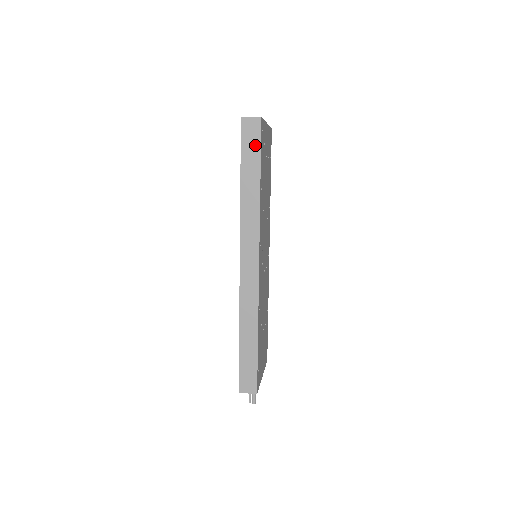
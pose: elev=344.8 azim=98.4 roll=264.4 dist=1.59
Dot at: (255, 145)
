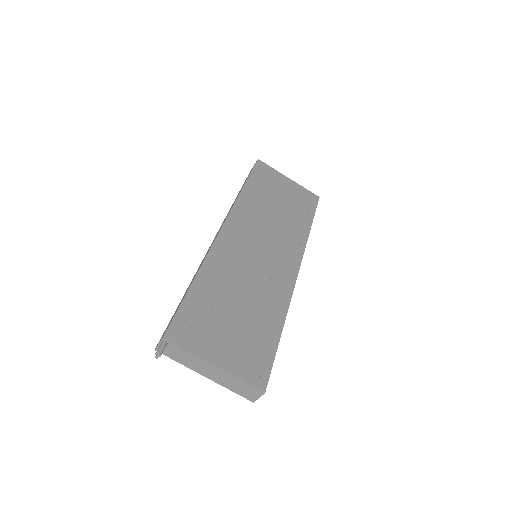
Dot at: occluded
